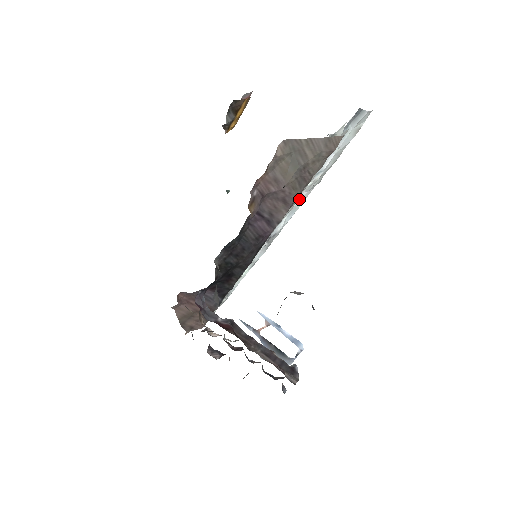
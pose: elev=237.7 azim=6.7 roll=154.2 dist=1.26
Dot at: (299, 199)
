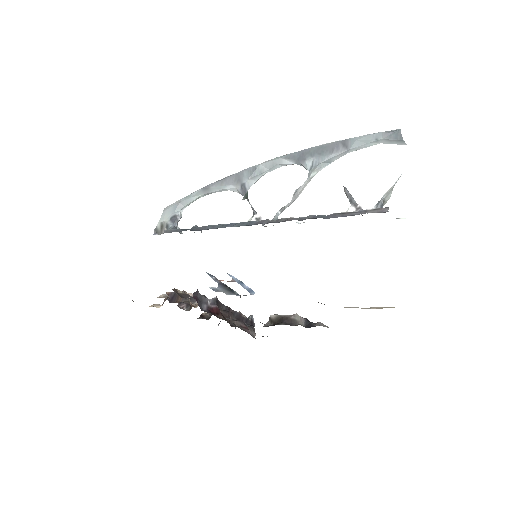
Dot at: occluded
